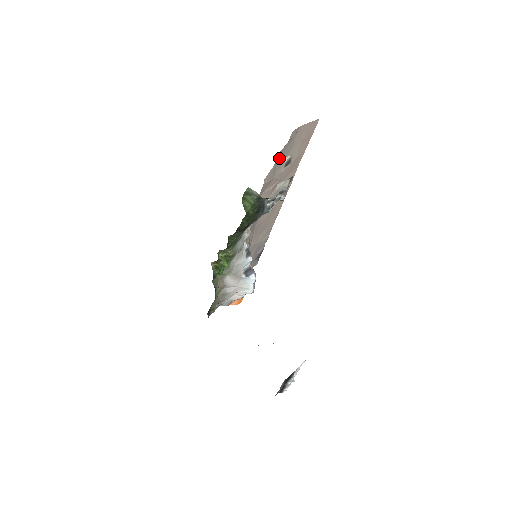
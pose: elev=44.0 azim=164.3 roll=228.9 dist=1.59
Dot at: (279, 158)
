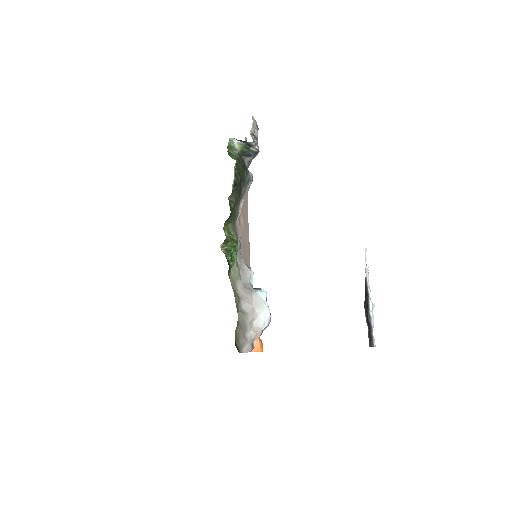
Dot at: occluded
